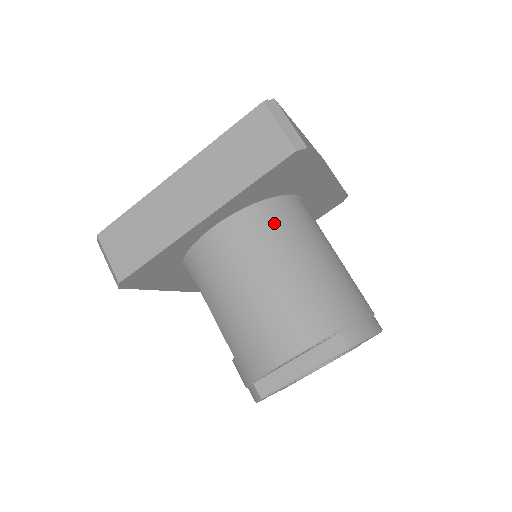
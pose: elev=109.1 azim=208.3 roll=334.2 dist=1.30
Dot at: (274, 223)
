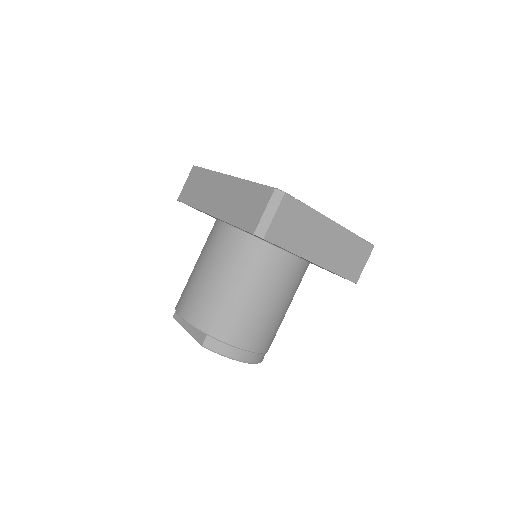
Dot at: (245, 253)
